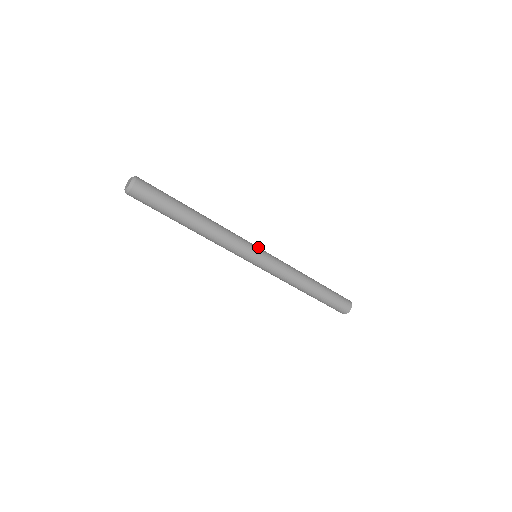
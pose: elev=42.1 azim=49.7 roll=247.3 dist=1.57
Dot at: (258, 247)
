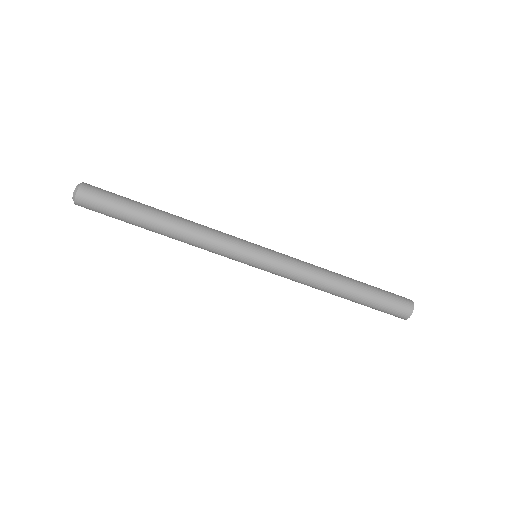
Dot at: (255, 244)
